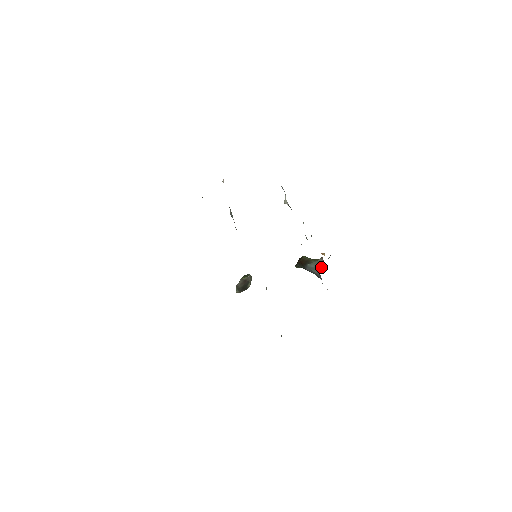
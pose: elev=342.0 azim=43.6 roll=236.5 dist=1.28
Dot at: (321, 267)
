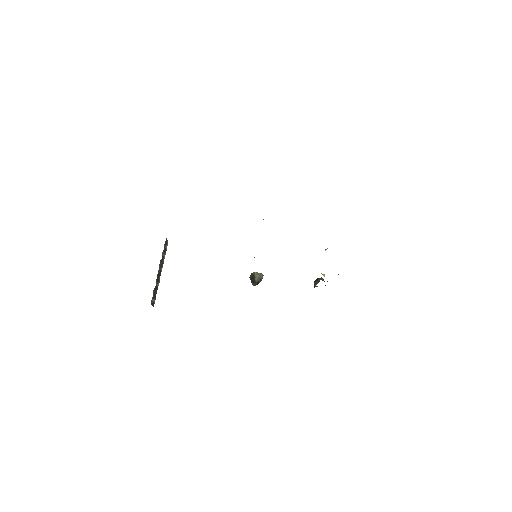
Dot at: occluded
